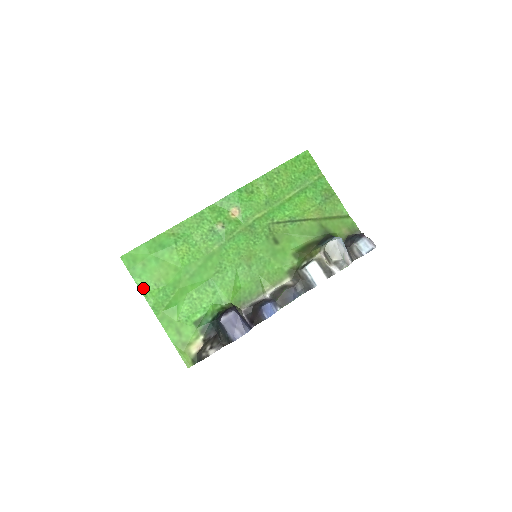
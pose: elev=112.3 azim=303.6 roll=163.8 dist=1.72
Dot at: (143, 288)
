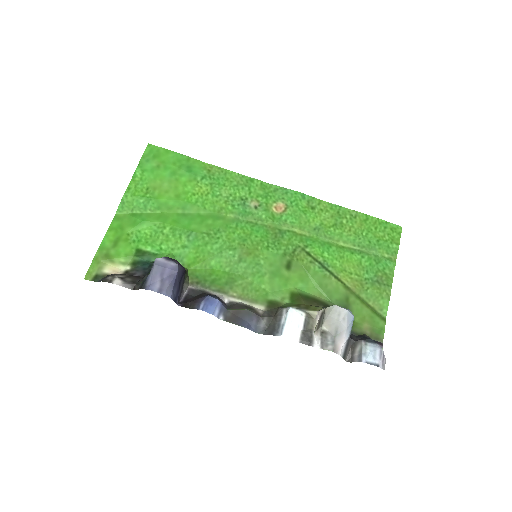
Dot at: (135, 181)
